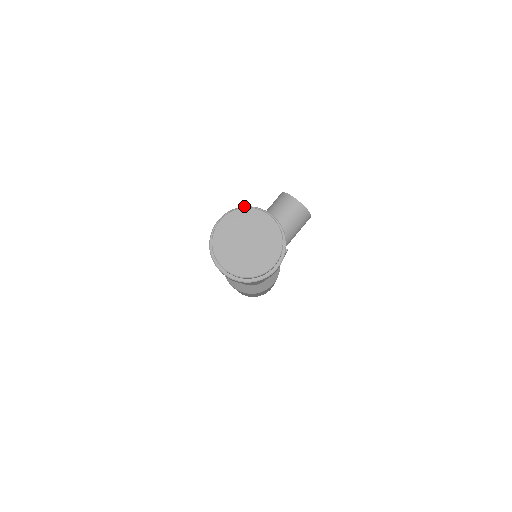
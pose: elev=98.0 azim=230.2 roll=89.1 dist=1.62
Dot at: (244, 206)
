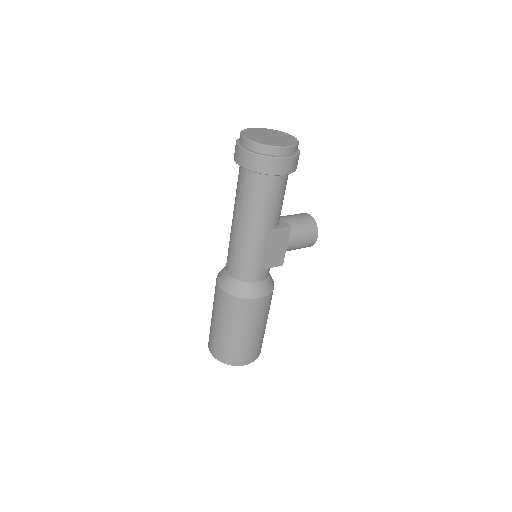
Dot at: occluded
